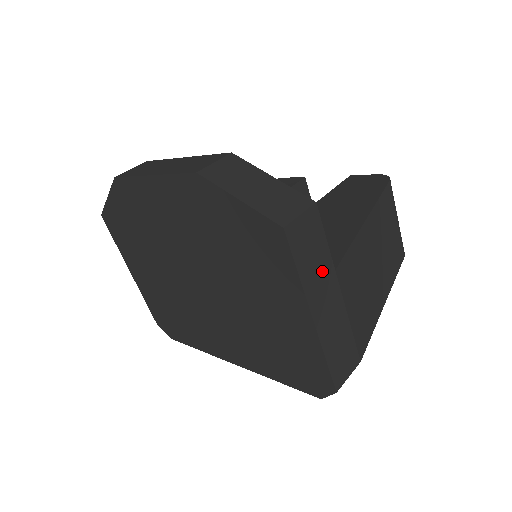
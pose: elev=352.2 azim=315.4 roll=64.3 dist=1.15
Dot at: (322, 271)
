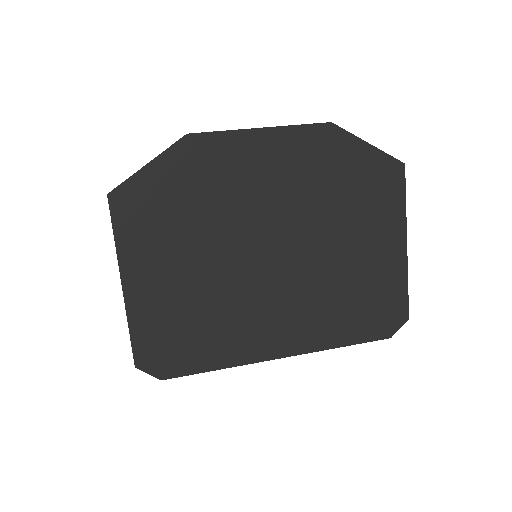
Dot at: occluded
